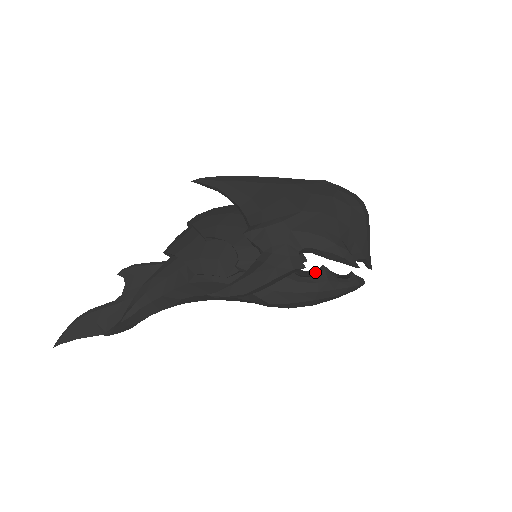
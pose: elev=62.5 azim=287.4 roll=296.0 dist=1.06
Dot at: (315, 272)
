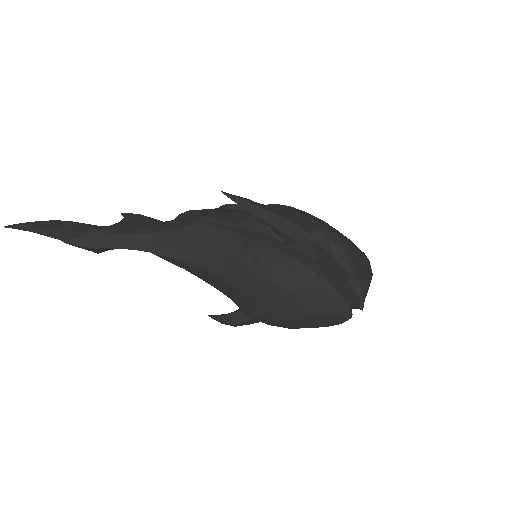
Dot at: occluded
